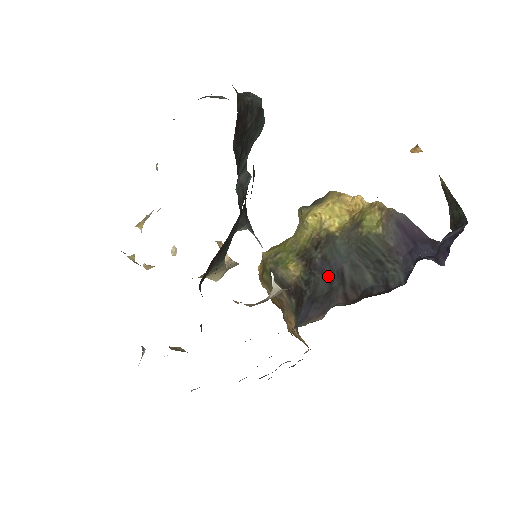
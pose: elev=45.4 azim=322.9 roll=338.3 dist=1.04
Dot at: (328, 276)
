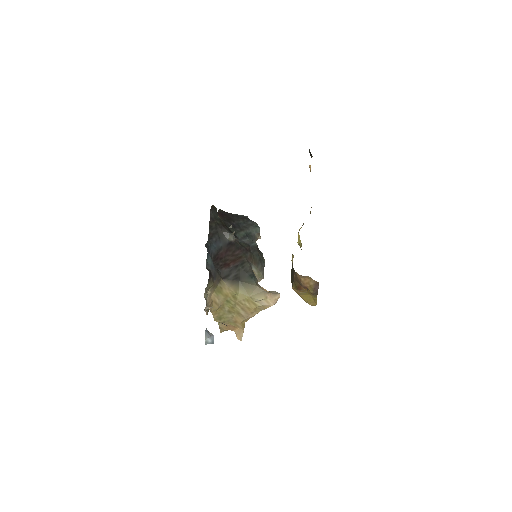
Dot at: occluded
